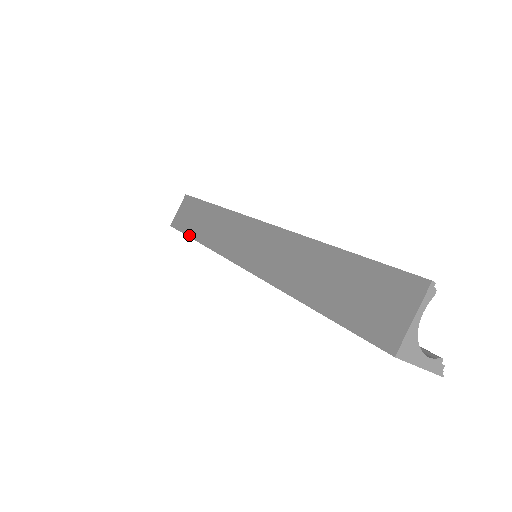
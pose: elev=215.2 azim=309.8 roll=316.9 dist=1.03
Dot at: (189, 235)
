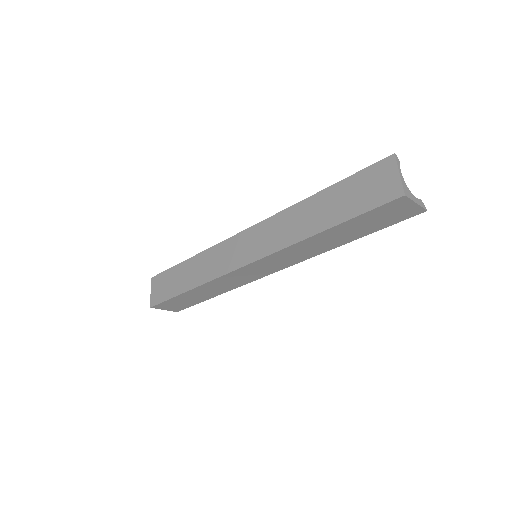
Dot at: (180, 293)
